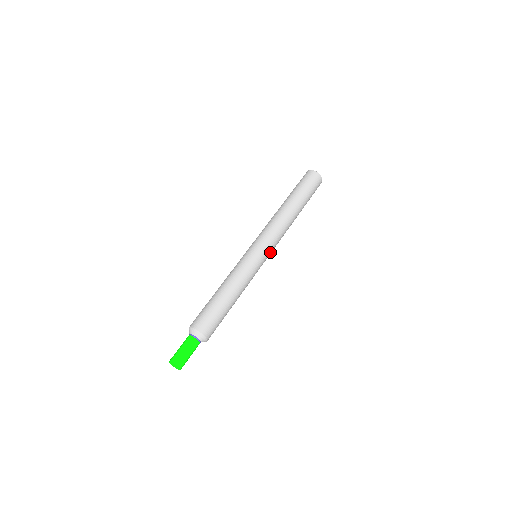
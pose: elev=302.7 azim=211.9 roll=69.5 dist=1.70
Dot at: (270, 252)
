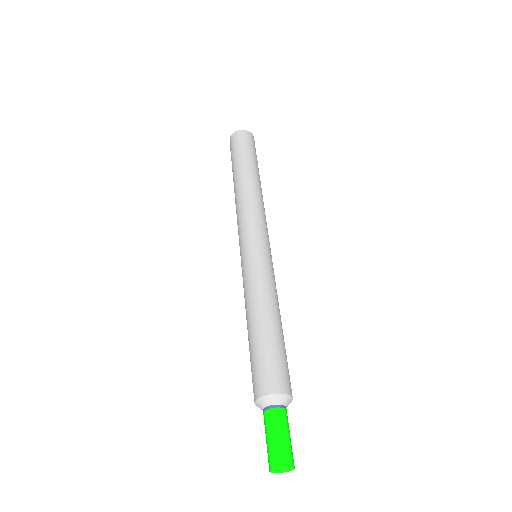
Dot at: occluded
